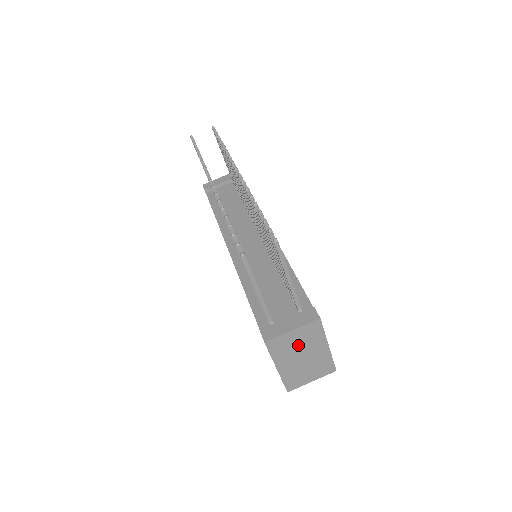
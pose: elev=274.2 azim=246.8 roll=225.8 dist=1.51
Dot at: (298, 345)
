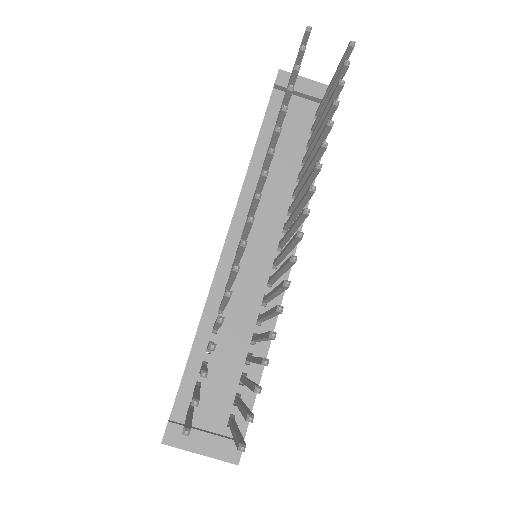
Dot at: occluded
